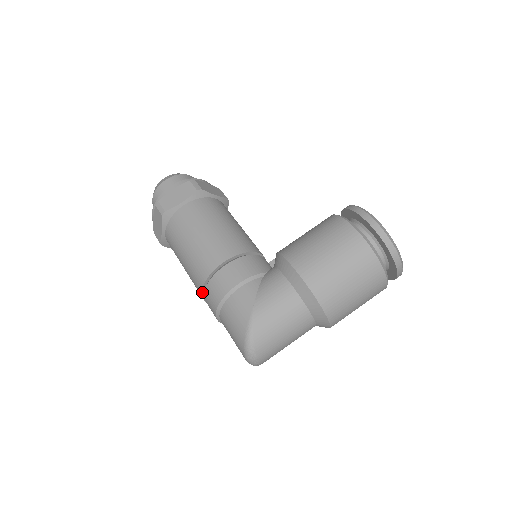
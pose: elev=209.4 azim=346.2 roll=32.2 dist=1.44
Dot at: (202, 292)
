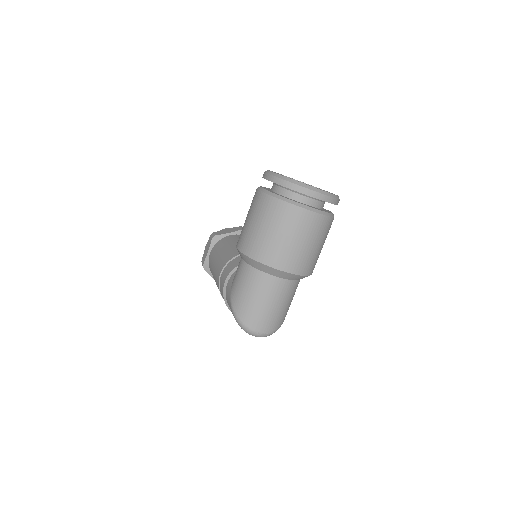
Dot at: occluded
